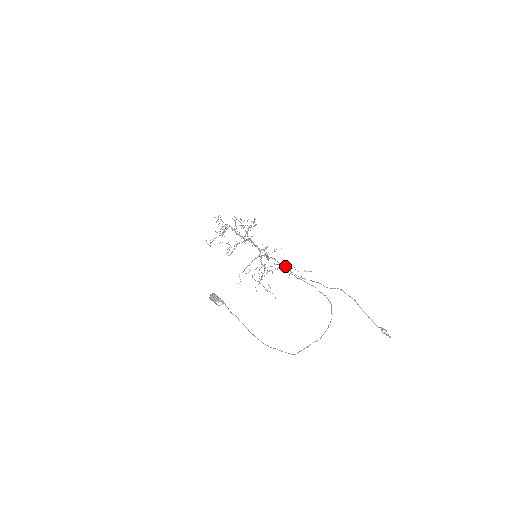
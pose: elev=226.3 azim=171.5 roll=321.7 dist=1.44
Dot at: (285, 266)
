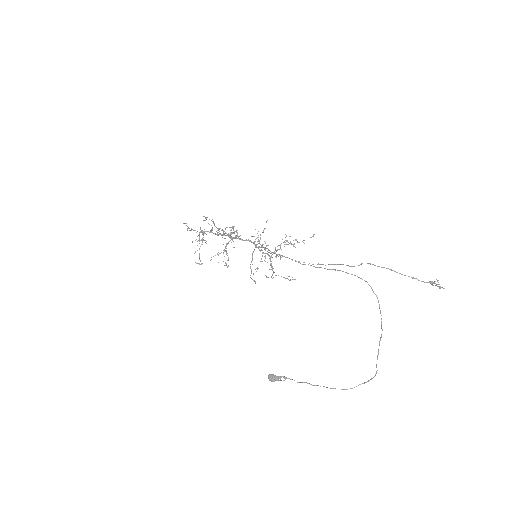
Dot at: (285, 240)
